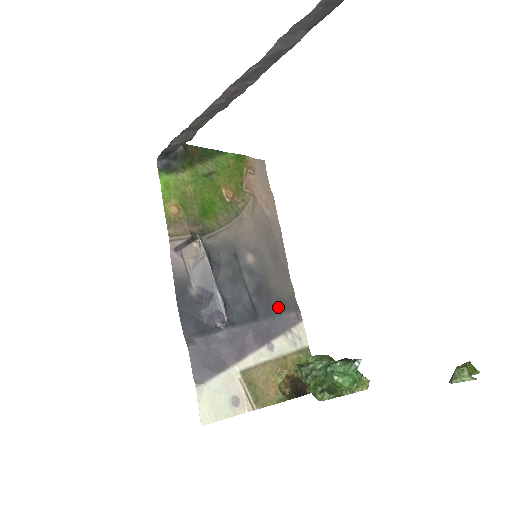
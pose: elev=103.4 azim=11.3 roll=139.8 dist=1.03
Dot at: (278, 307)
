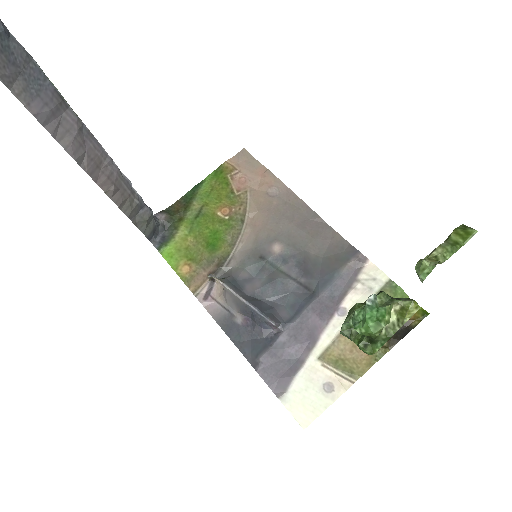
Dot at: (332, 268)
